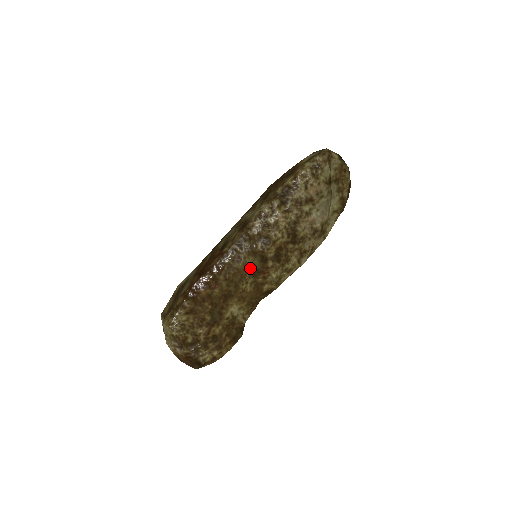
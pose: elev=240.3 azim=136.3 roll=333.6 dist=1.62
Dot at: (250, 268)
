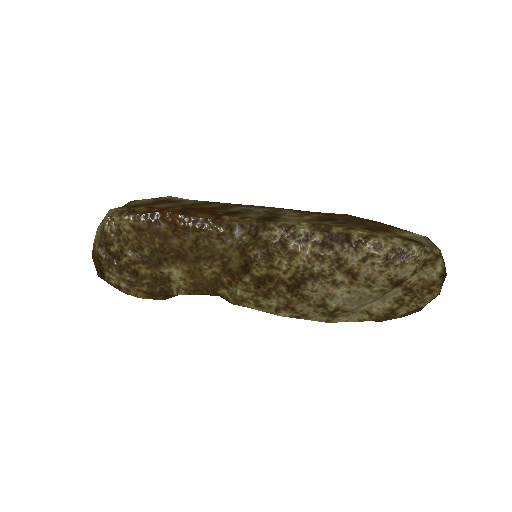
Dot at: (226, 260)
